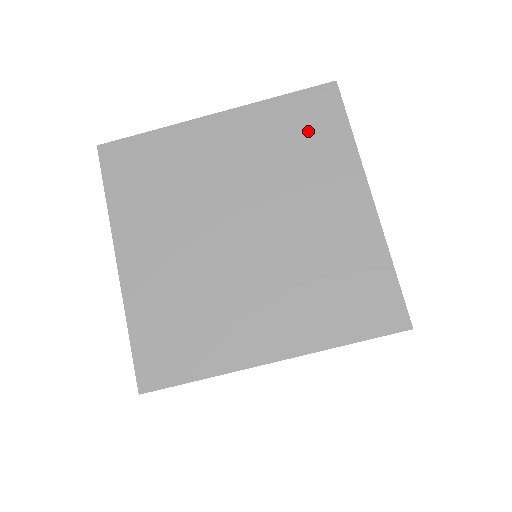
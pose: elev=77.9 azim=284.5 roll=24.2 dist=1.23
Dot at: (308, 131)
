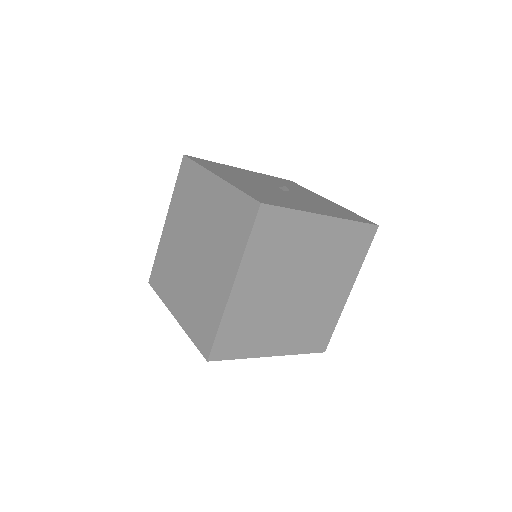
Dot at: (277, 235)
